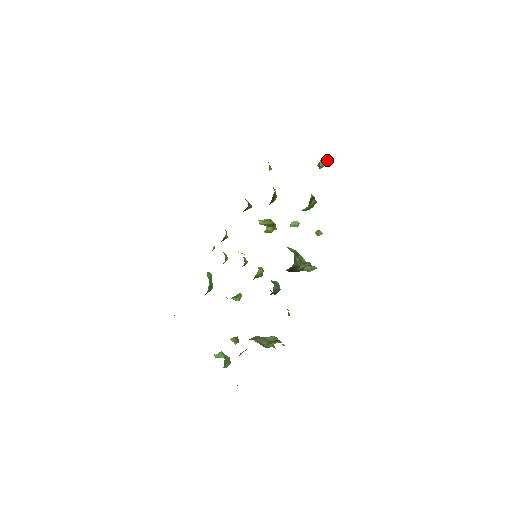
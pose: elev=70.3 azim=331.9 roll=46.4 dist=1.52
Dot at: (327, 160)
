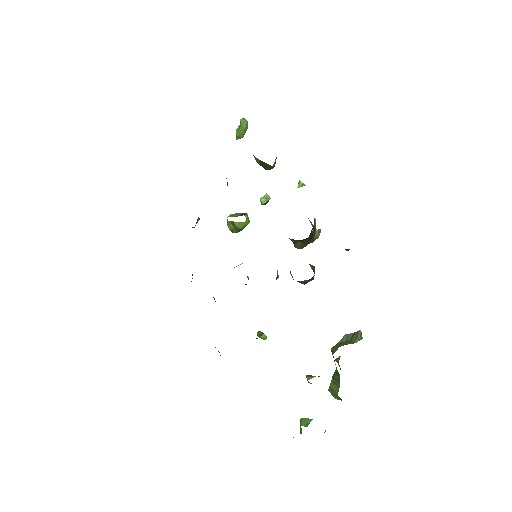
Dot at: (246, 122)
